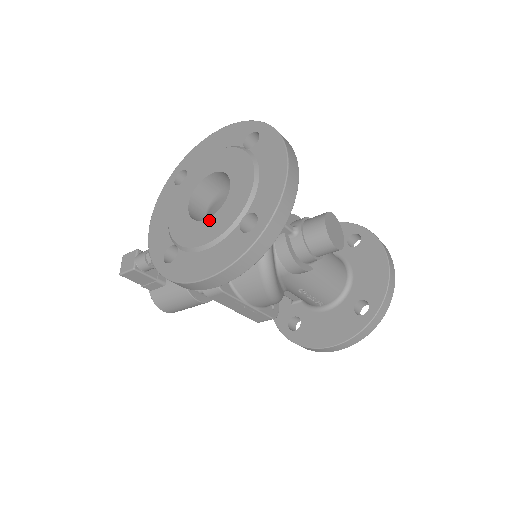
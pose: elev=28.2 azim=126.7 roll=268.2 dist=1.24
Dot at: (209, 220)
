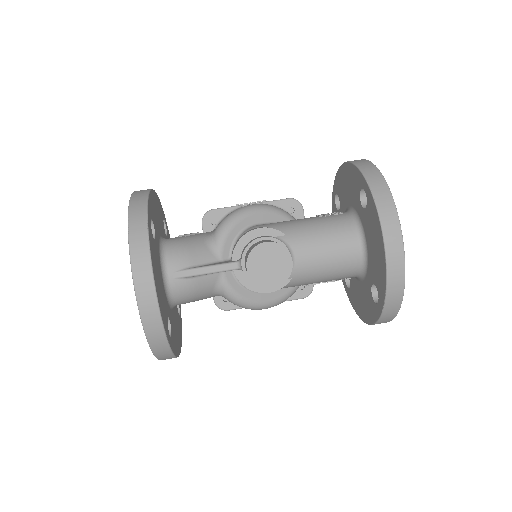
Dot at: occluded
